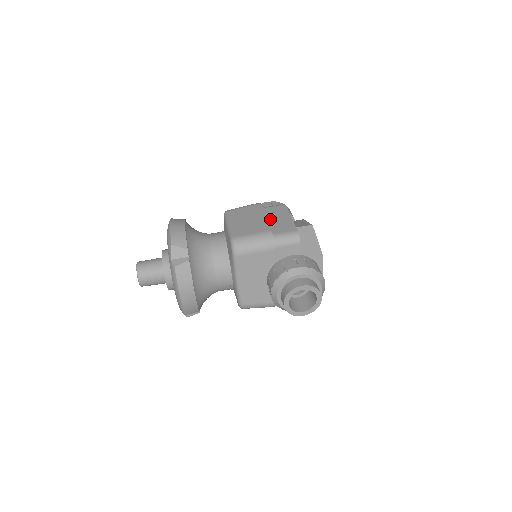
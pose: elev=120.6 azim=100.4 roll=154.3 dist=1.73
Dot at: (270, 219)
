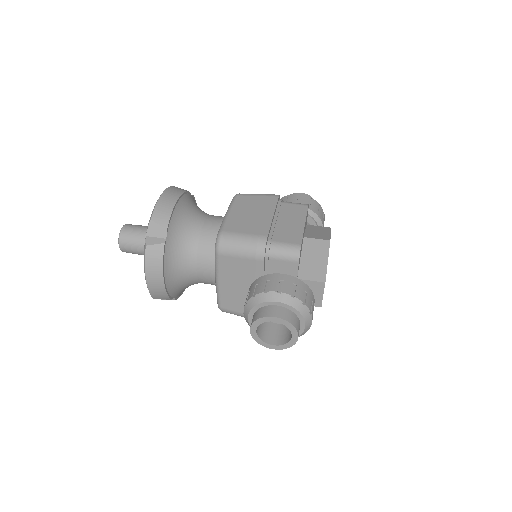
Dot at: (279, 219)
